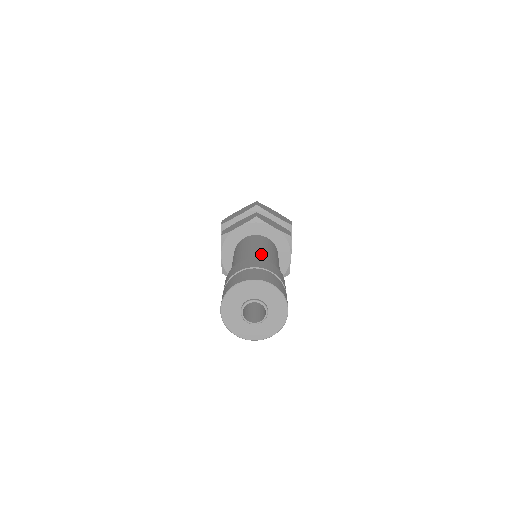
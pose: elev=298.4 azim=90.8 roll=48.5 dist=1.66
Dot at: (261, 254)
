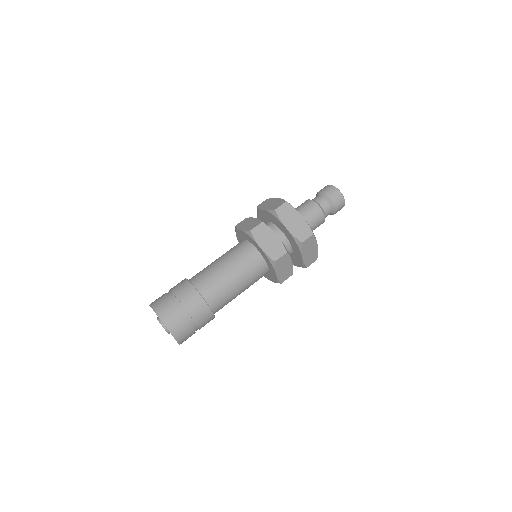
Dot at: (212, 277)
